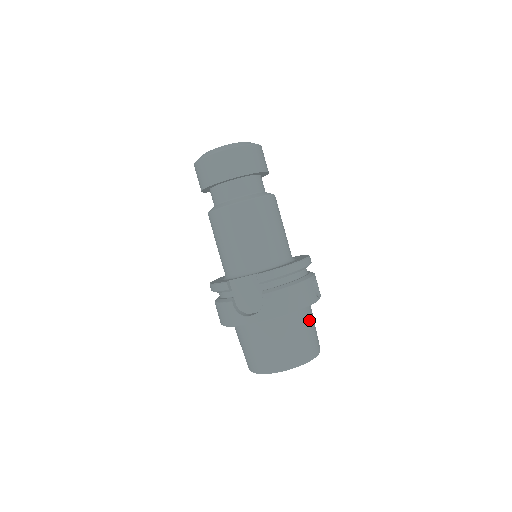
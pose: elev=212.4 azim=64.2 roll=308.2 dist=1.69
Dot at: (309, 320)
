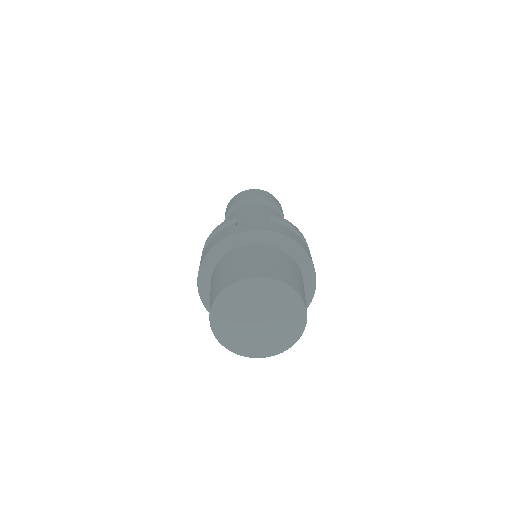
Dot at: (303, 284)
